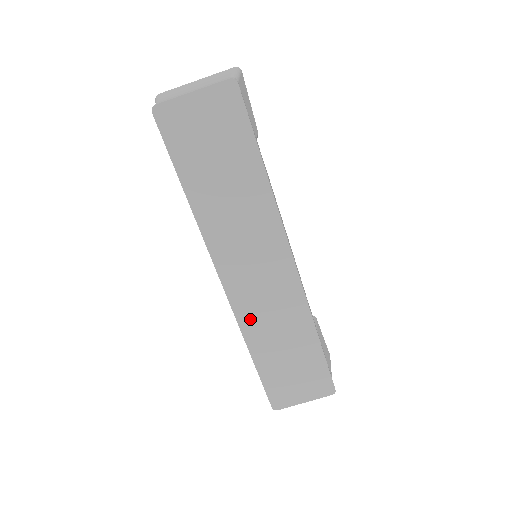
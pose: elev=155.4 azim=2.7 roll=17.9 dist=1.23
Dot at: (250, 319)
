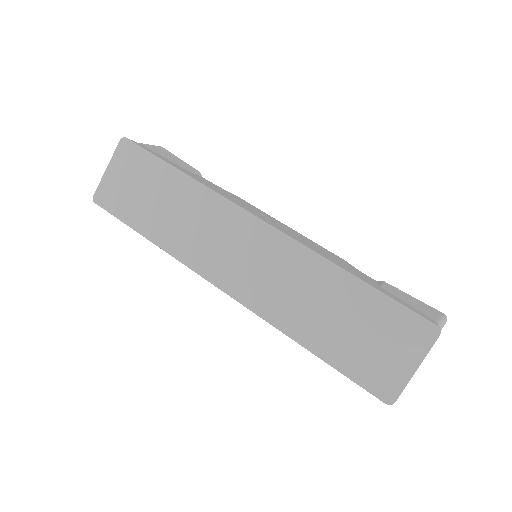
Dot at: (270, 306)
